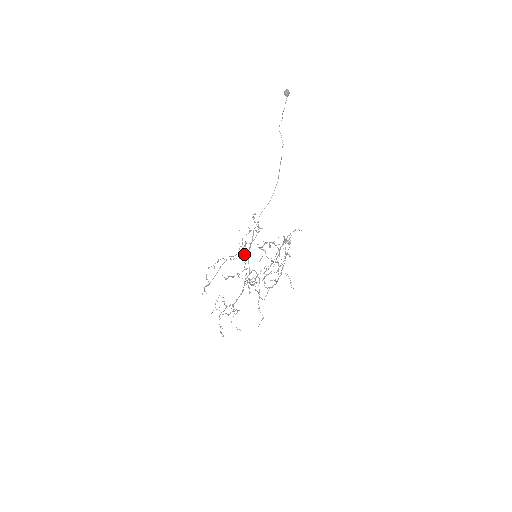
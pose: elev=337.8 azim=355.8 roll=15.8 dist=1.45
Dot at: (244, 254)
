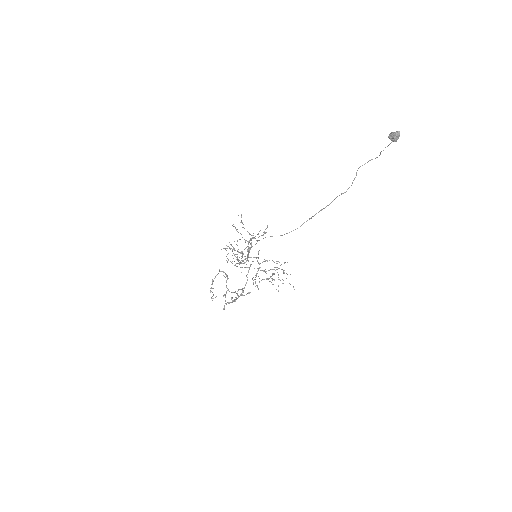
Dot at: occluded
